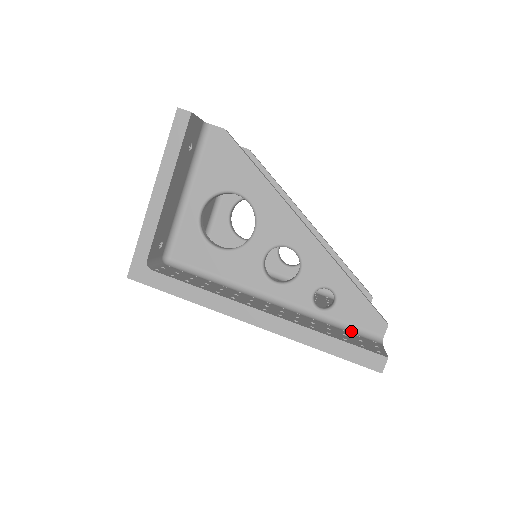
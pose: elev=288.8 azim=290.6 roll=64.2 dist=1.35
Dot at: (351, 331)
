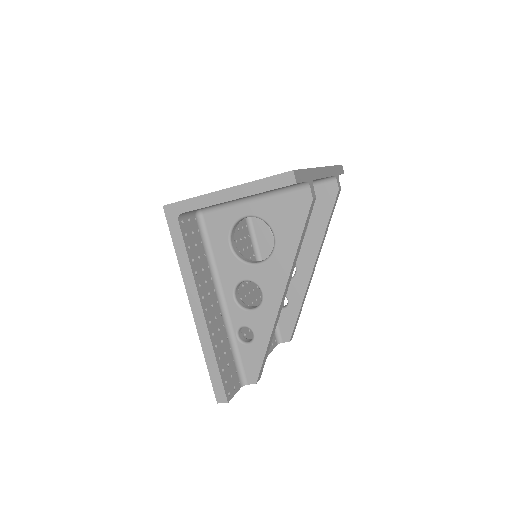
Dot at: (237, 363)
